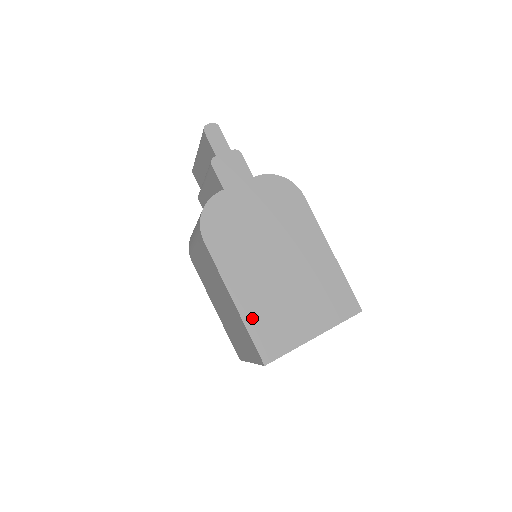
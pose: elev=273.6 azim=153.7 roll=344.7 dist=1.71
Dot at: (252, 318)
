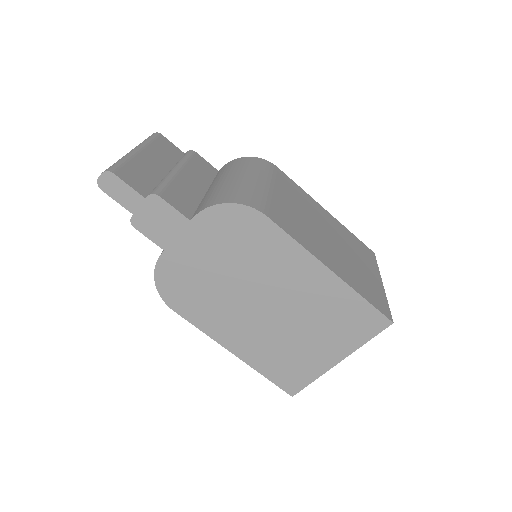
Dot at: (261, 363)
